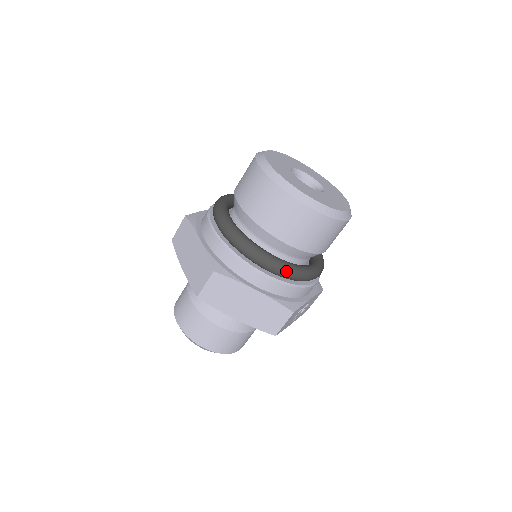
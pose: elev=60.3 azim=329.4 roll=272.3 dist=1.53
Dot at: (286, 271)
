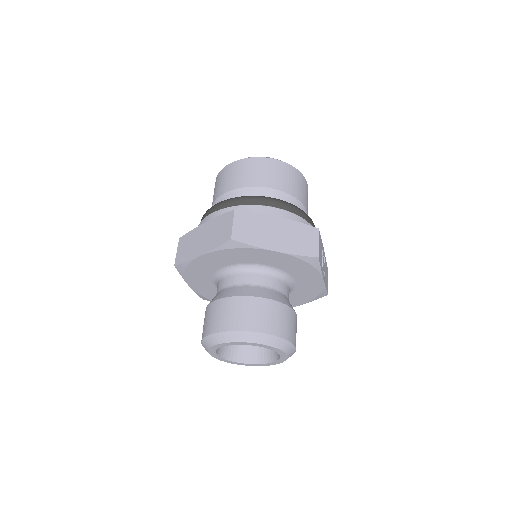
Dot at: (290, 204)
